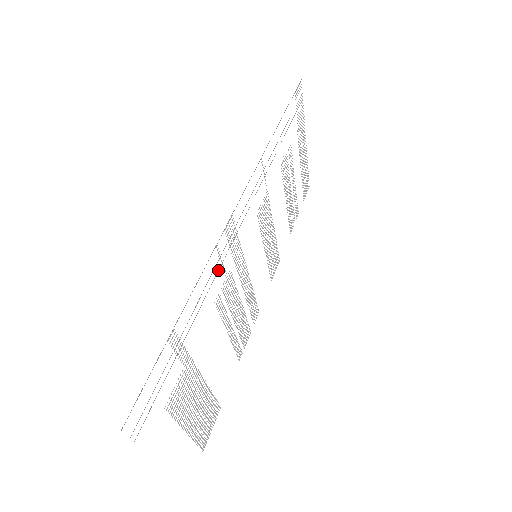
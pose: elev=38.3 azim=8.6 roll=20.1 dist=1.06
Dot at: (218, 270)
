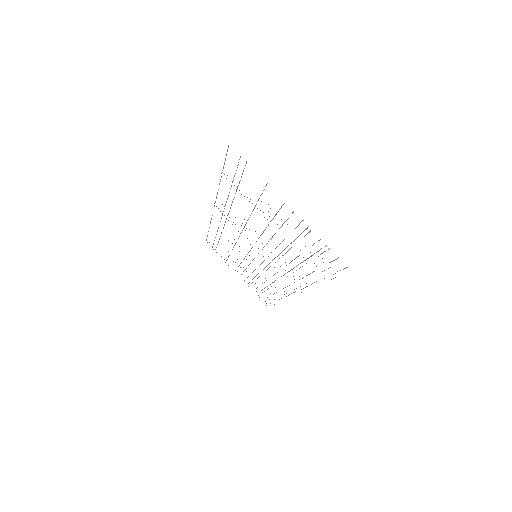
Dot at: occluded
